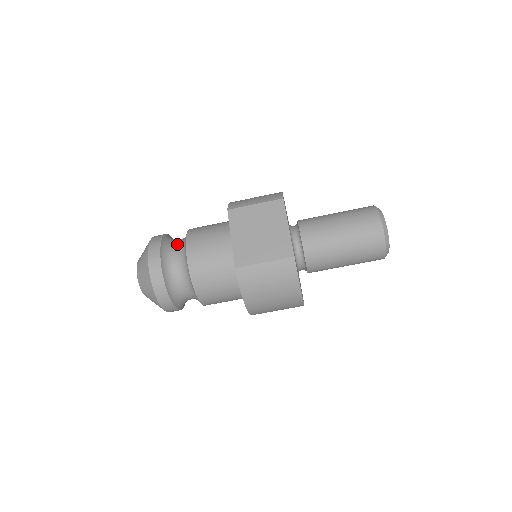
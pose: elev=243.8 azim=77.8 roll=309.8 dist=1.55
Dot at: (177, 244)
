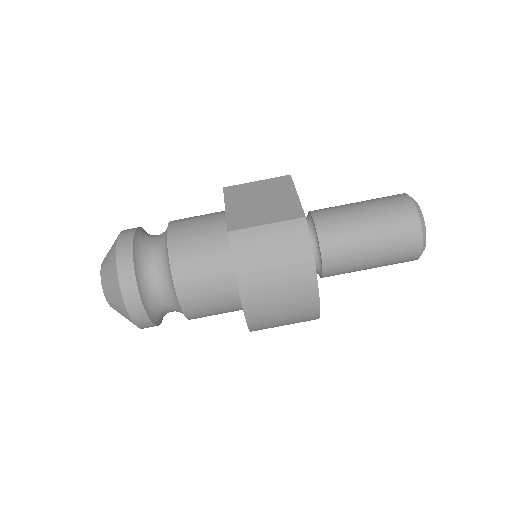
Dot at: occluded
